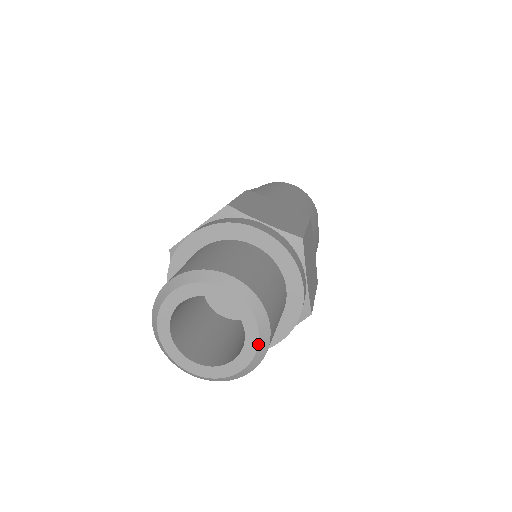
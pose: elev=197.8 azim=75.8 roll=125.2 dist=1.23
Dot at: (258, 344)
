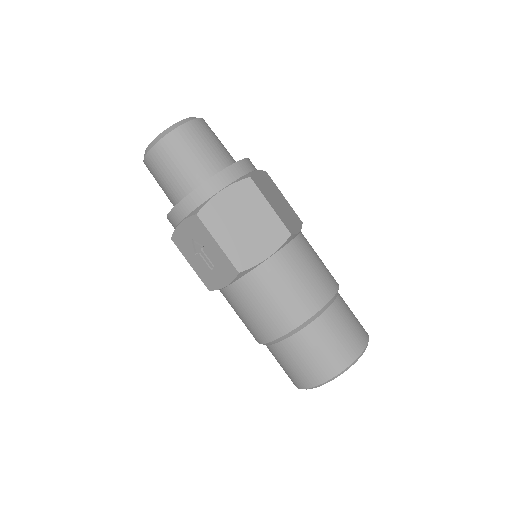
Dot at: (189, 118)
